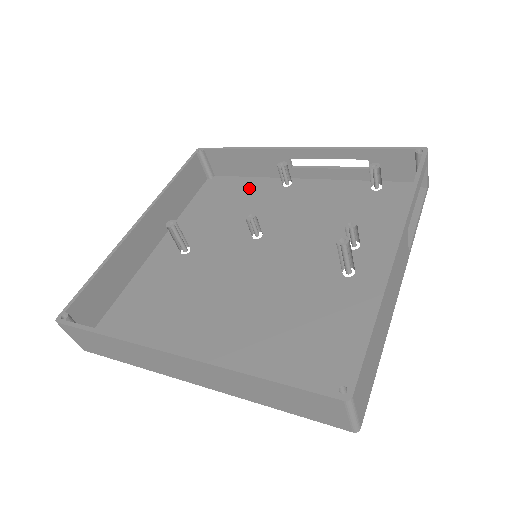
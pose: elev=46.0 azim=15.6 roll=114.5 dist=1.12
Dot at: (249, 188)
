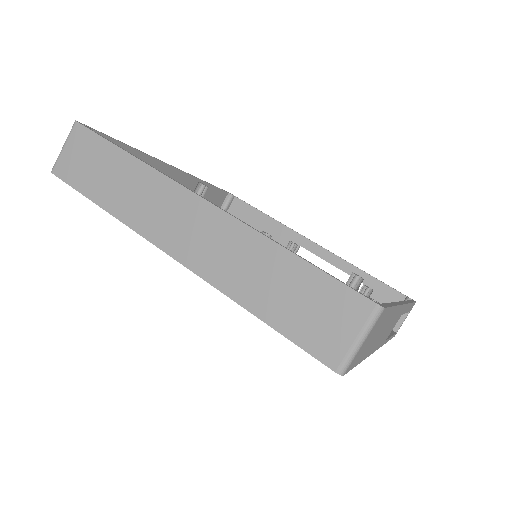
Dot at: occluded
